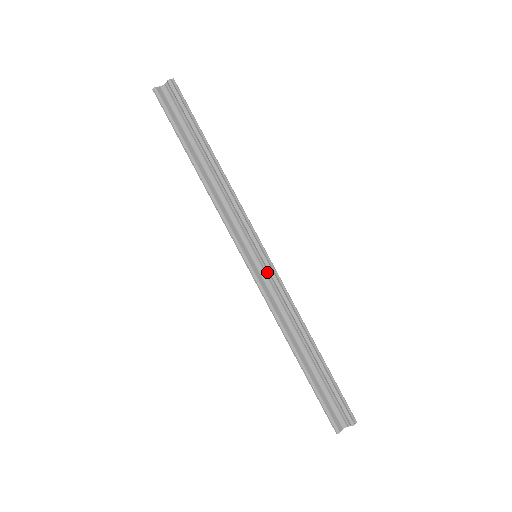
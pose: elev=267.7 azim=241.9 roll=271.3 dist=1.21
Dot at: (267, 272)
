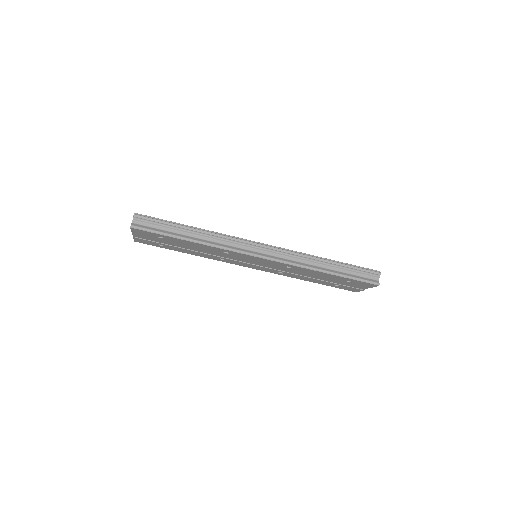
Dot at: (273, 251)
